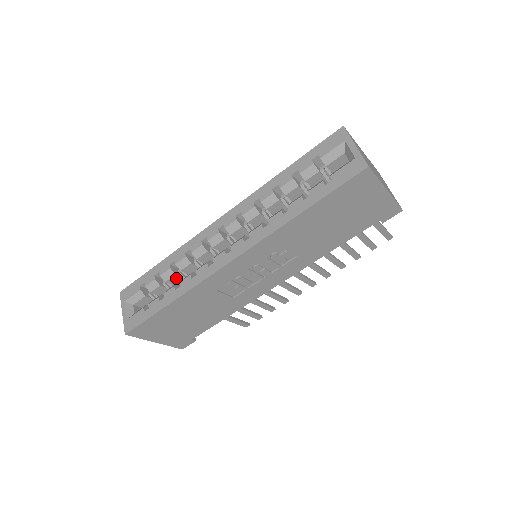
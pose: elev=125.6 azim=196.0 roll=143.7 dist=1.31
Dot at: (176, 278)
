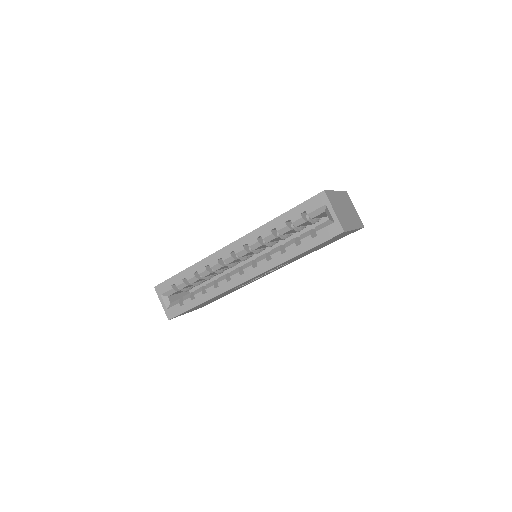
Dot at: (199, 280)
